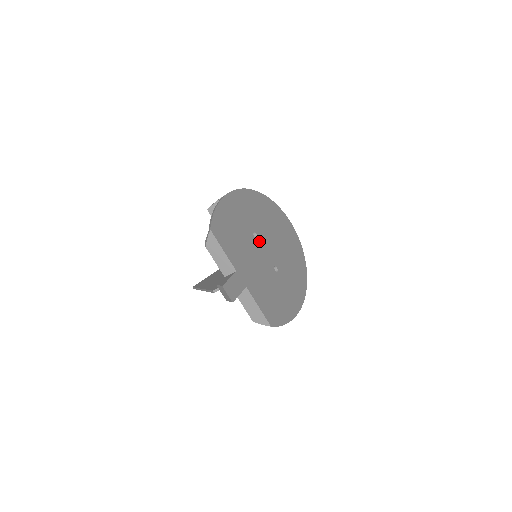
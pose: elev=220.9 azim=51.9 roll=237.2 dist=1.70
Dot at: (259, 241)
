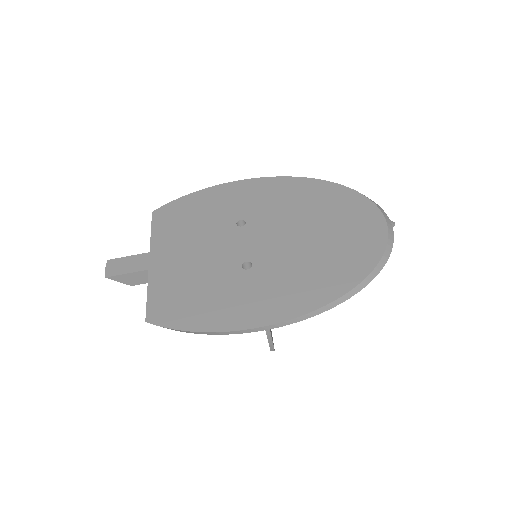
Dot at: (243, 230)
